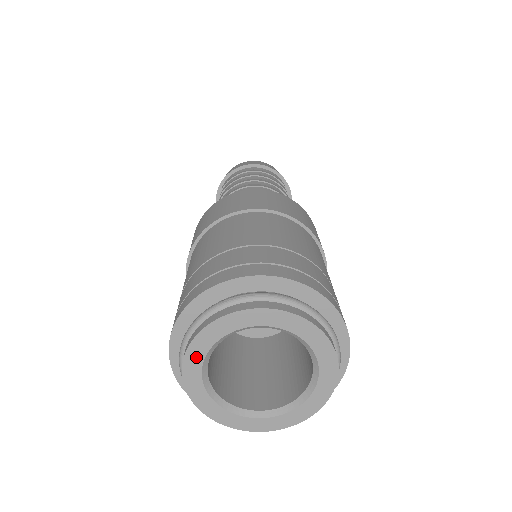
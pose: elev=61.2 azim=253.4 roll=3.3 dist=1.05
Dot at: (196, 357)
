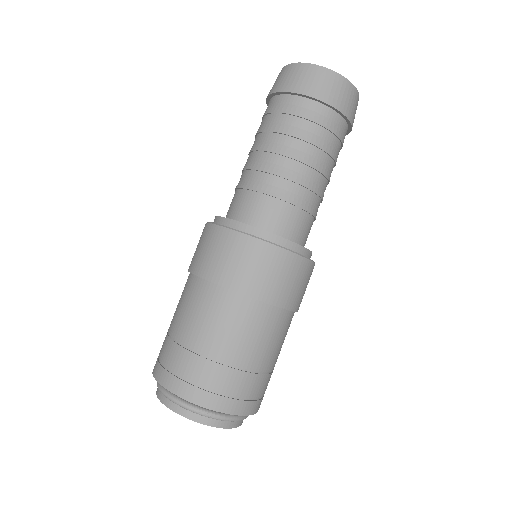
Dot at: occluded
